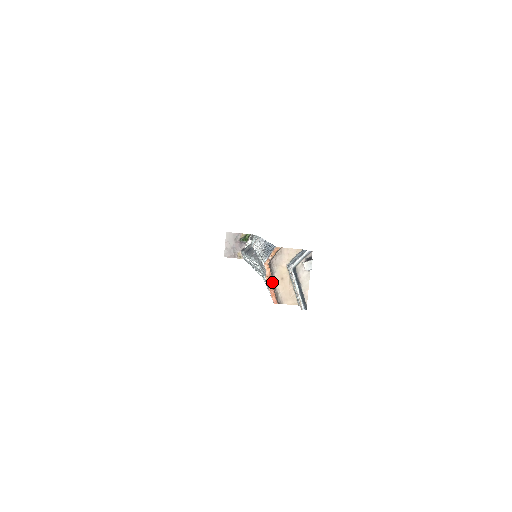
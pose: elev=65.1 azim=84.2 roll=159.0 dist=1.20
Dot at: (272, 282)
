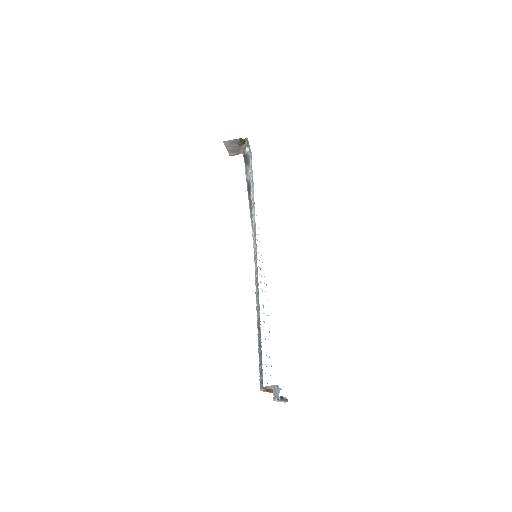
Dot at: (267, 389)
